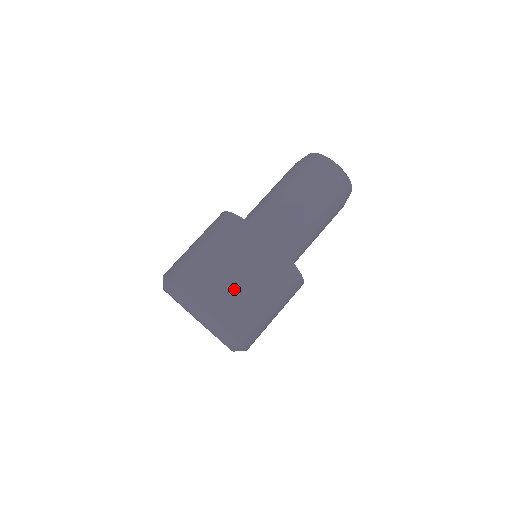
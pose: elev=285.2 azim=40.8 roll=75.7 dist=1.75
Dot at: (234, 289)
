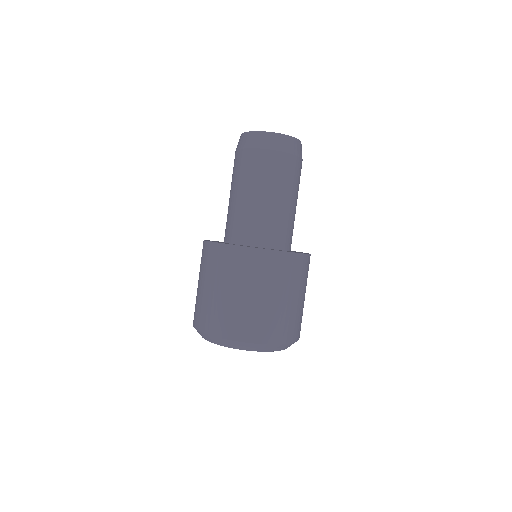
Dot at: (222, 304)
